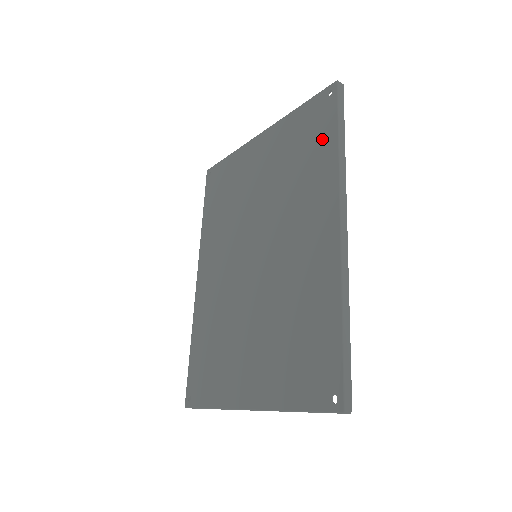
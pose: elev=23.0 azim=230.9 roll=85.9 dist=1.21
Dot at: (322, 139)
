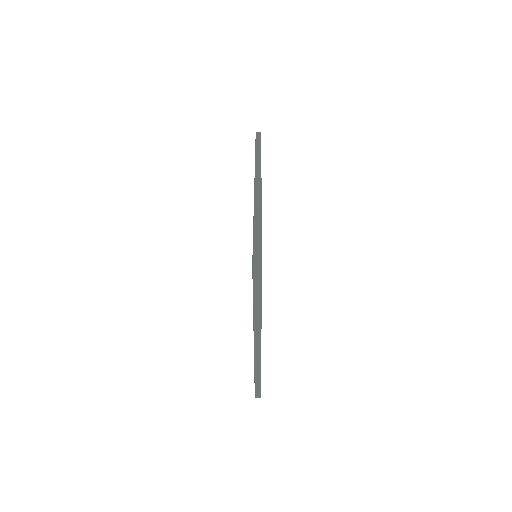
Dot at: occluded
